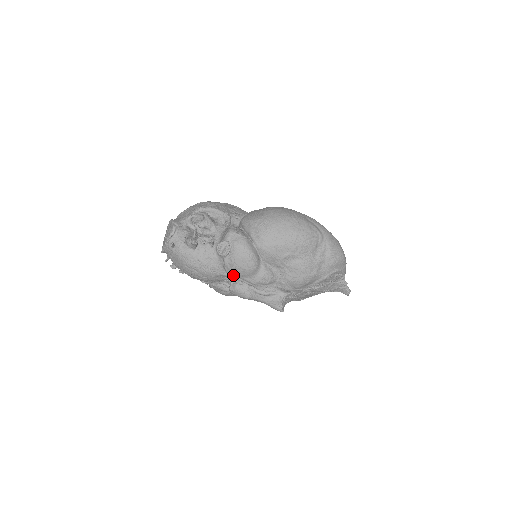
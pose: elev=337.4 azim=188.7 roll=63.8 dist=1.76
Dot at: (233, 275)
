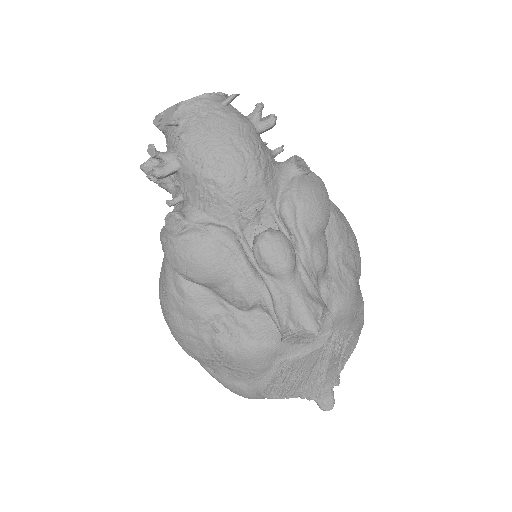
Dot at: (293, 209)
